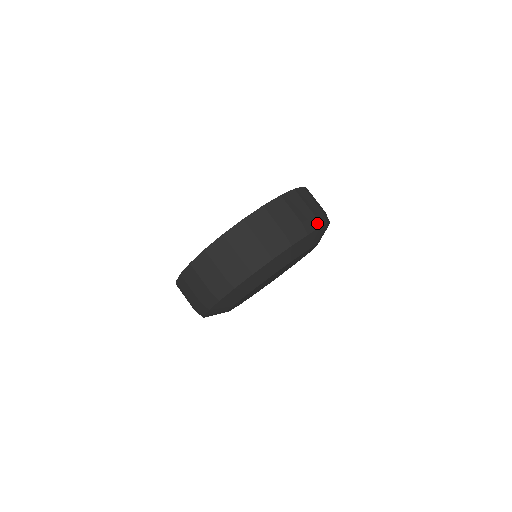
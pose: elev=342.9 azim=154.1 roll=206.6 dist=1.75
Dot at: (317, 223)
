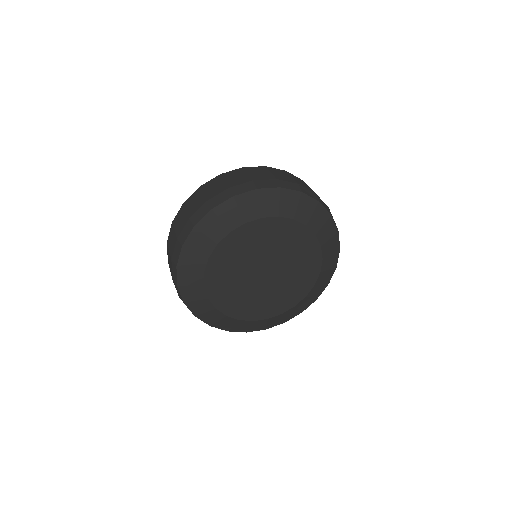
Dot at: occluded
